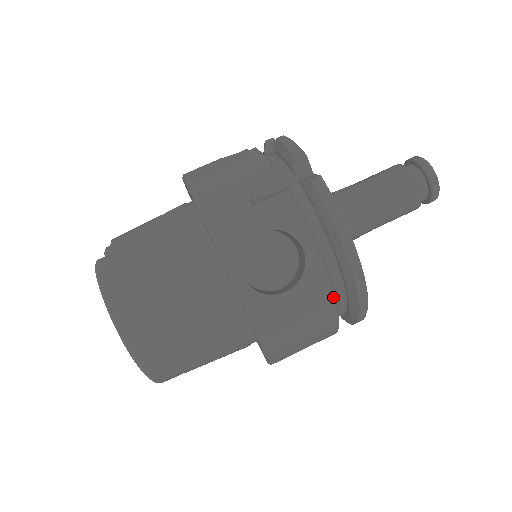
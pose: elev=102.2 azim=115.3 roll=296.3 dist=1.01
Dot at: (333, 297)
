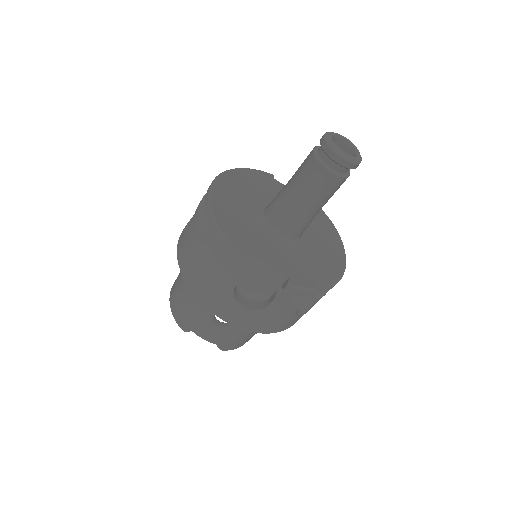
Dot at: occluded
